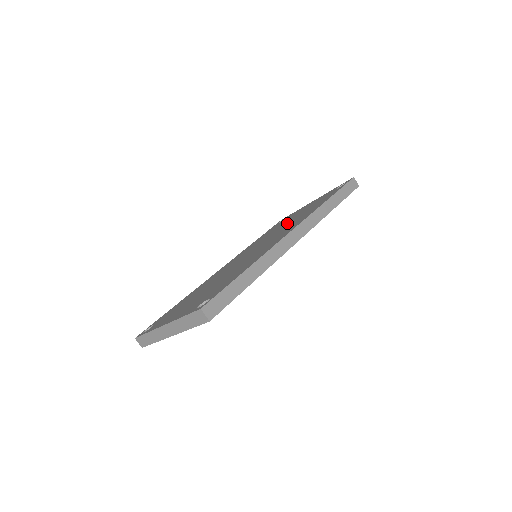
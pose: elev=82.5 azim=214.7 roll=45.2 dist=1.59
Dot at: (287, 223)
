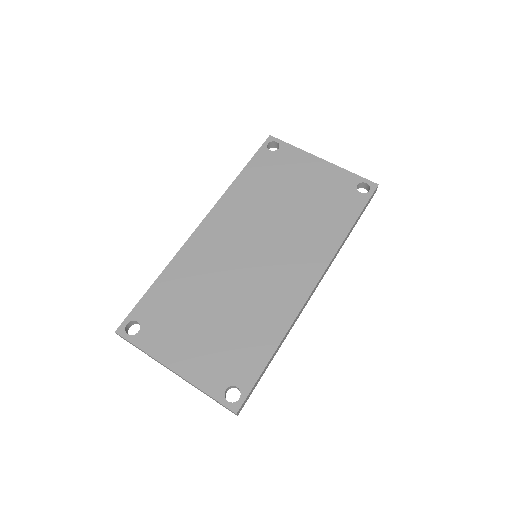
Dot at: (294, 209)
